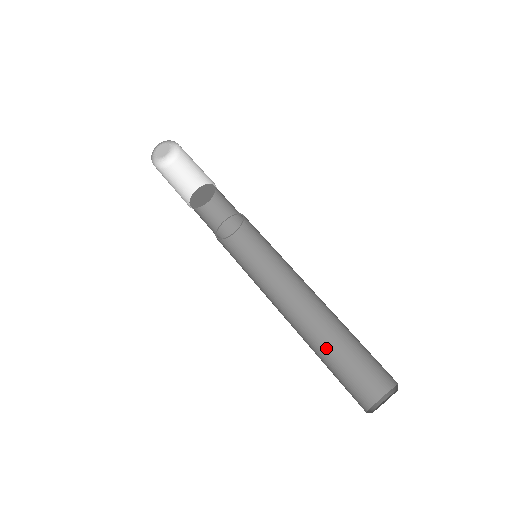
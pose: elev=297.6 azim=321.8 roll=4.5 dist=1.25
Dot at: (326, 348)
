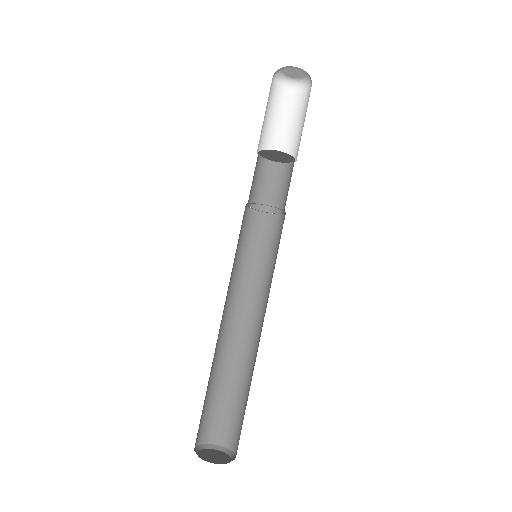
Dot at: (214, 373)
